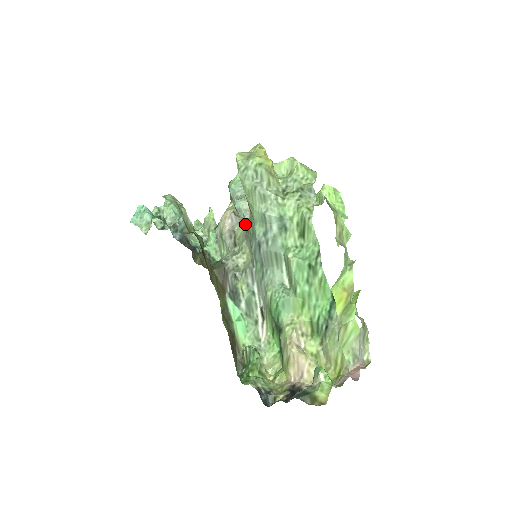
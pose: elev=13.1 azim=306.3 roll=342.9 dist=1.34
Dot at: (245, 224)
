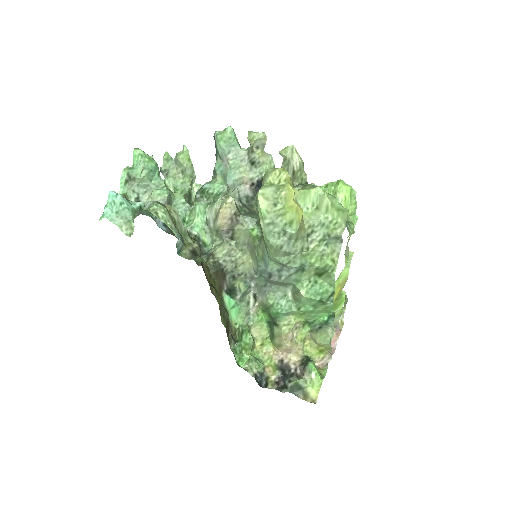
Dot at: (248, 228)
